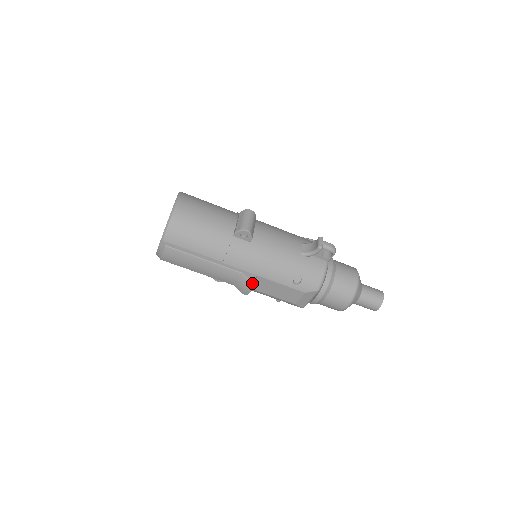
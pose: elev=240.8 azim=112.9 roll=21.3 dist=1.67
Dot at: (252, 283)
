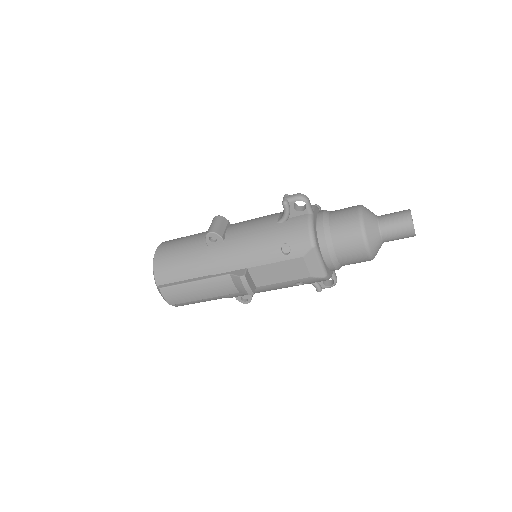
Dot at: (242, 277)
